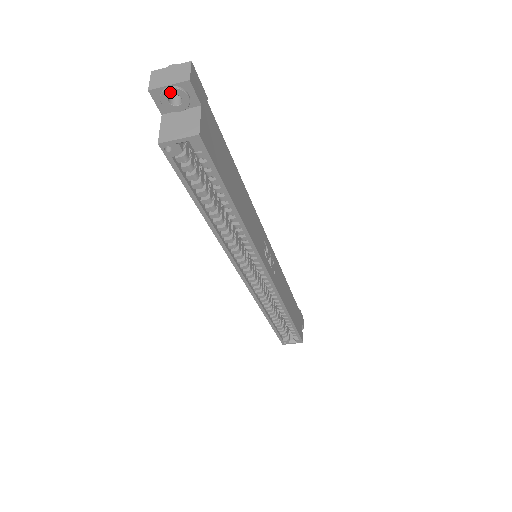
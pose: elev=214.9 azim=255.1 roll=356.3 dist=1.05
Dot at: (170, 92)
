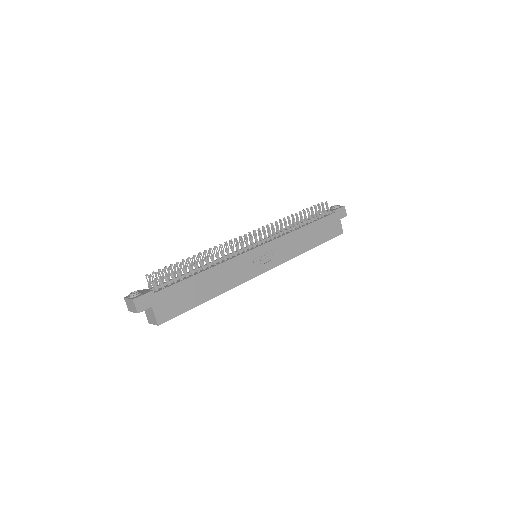
Dot at: occluded
